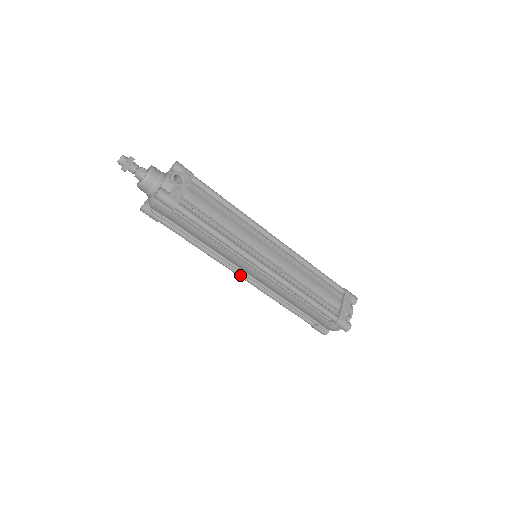
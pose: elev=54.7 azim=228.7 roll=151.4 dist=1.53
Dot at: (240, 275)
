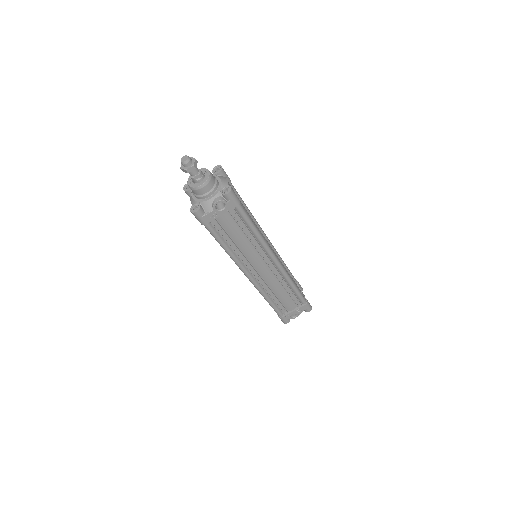
Dot at: occluded
